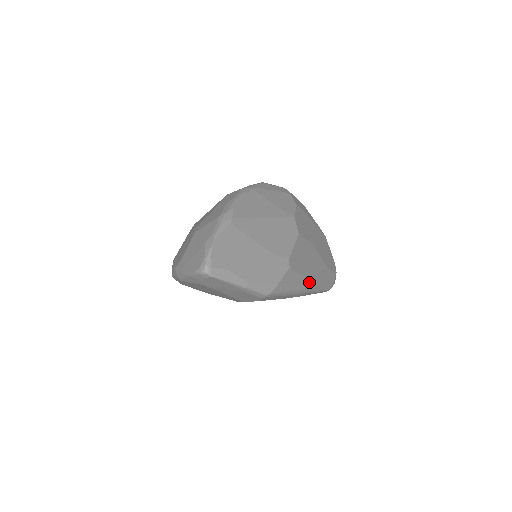
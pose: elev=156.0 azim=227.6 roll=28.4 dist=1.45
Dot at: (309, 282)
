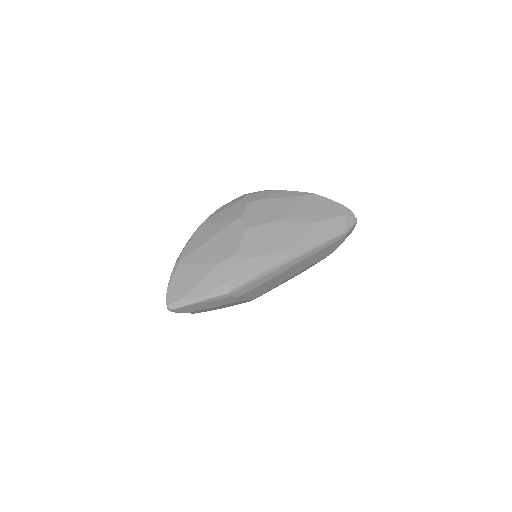
Dot at: (284, 253)
